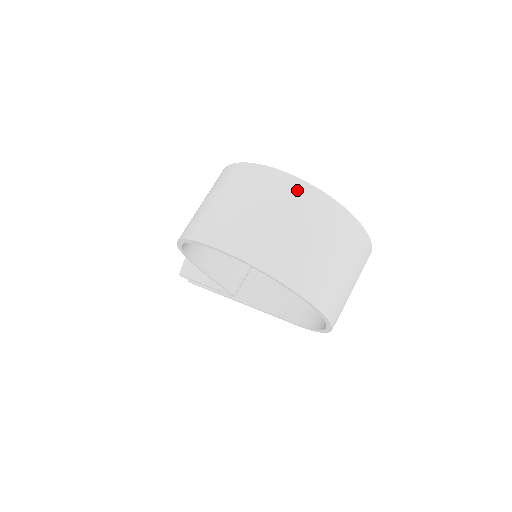
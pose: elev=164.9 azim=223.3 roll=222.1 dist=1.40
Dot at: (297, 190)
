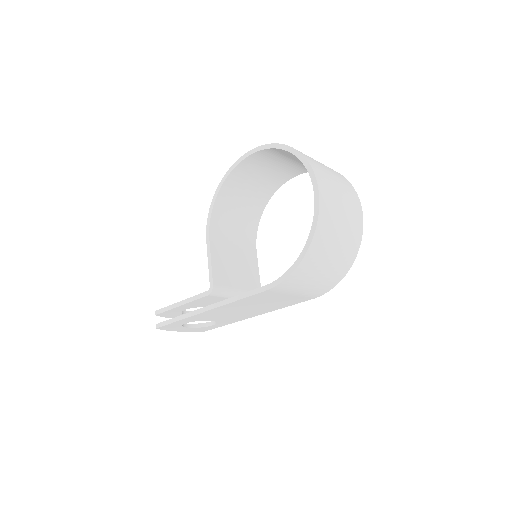
Dot at: occluded
